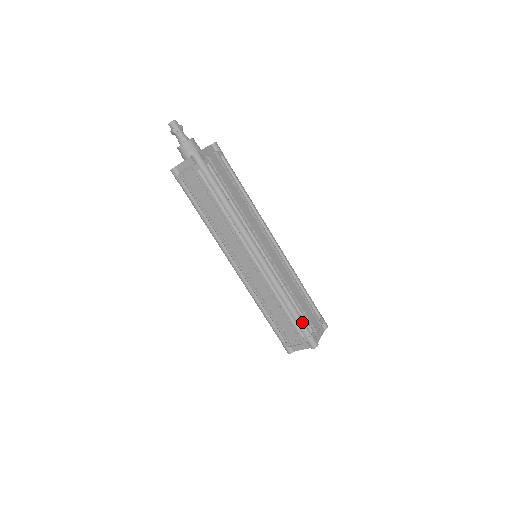
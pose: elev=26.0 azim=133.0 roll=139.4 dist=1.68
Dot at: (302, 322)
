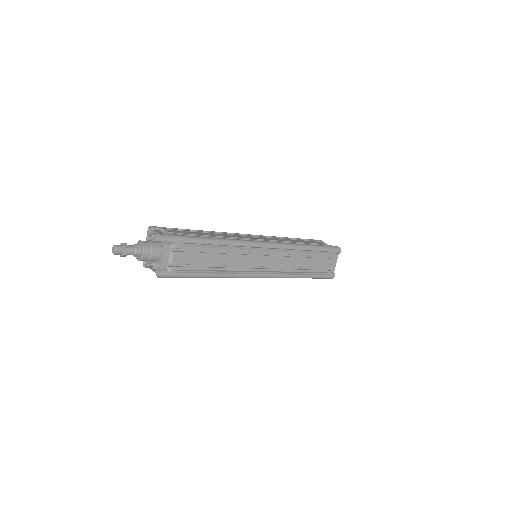
Dot at: (316, 277)
